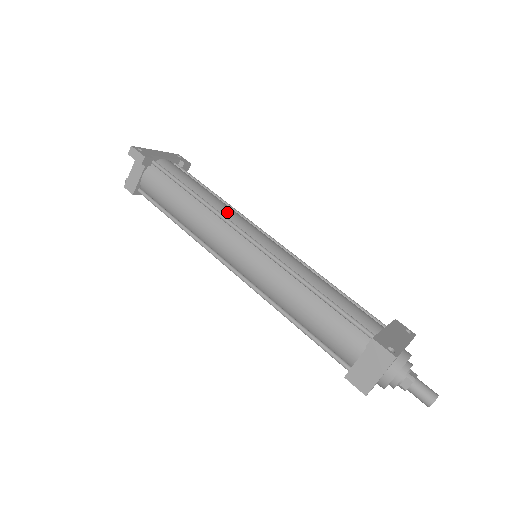
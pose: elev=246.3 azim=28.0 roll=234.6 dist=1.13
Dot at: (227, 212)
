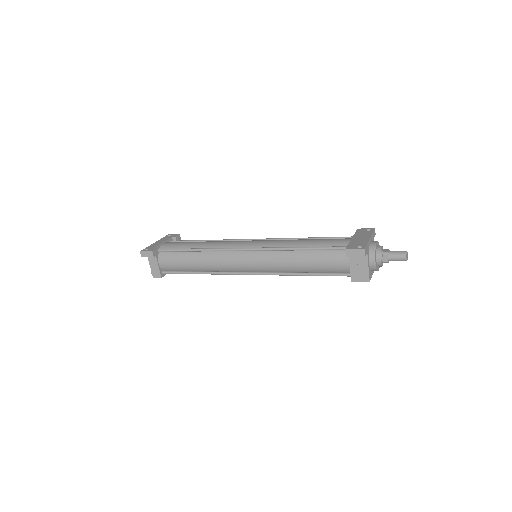
Dot at: (221, 245)
